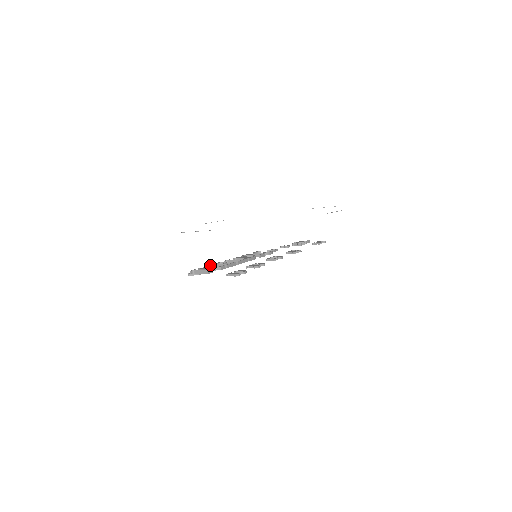
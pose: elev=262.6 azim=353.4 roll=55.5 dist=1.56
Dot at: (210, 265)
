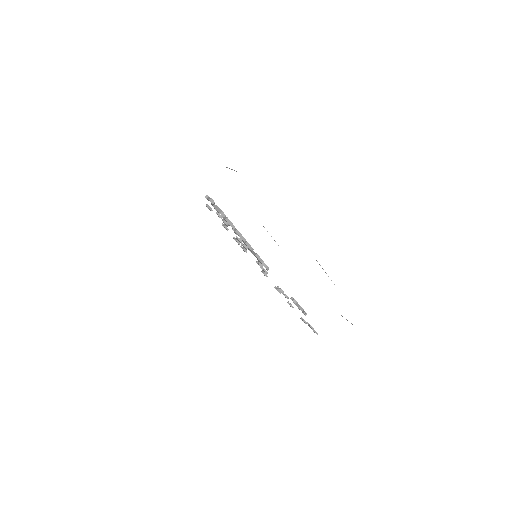
Dot at: occluded
